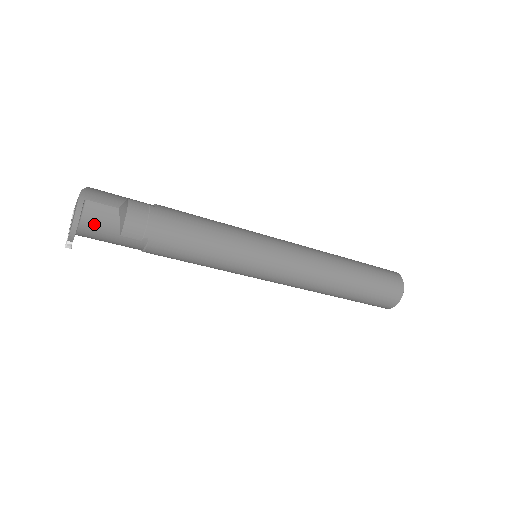
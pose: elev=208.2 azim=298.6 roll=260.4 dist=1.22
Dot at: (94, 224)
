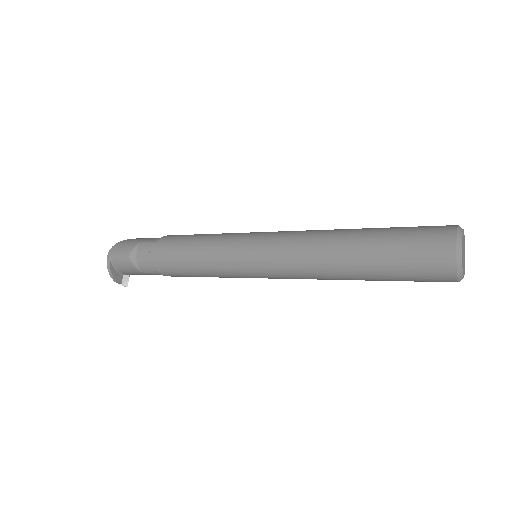
Dot at: (125, 270)
